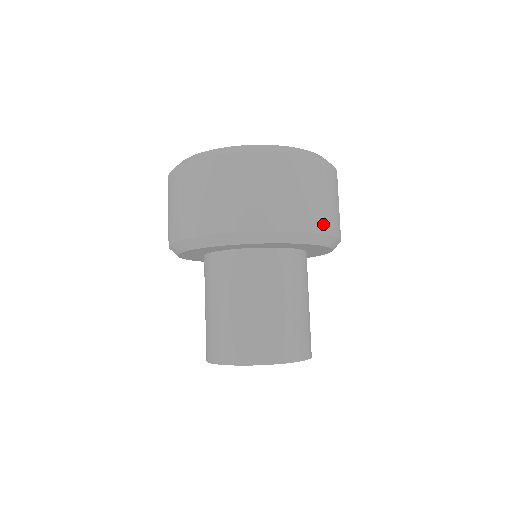
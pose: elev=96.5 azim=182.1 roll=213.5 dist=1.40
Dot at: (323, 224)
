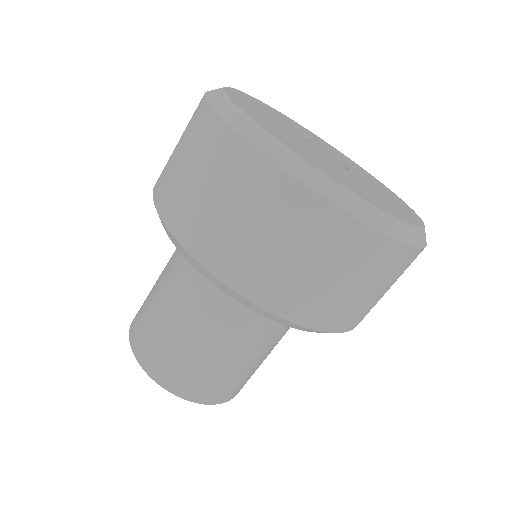
Dot at: occluded
